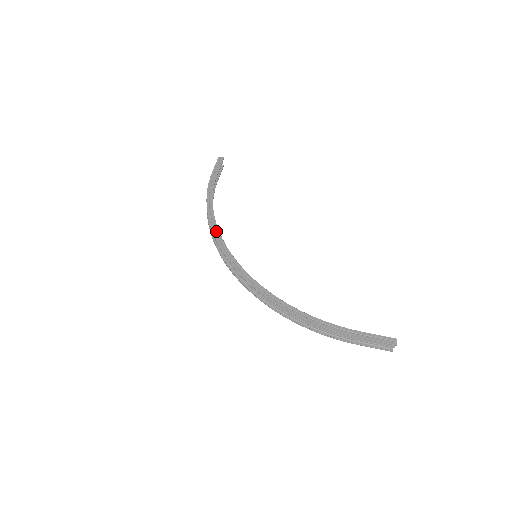
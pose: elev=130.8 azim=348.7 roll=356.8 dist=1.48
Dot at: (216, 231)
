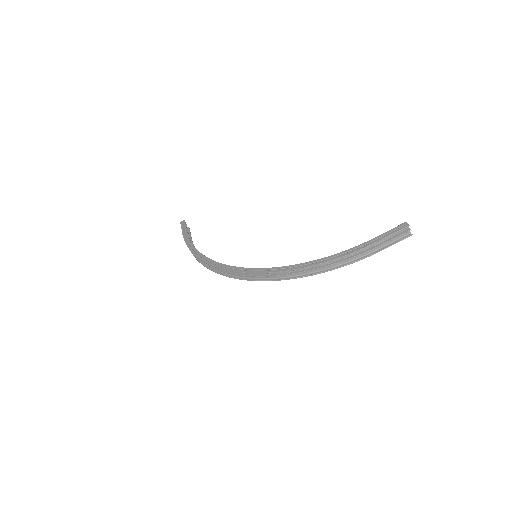
Dot at: (212, 262)
